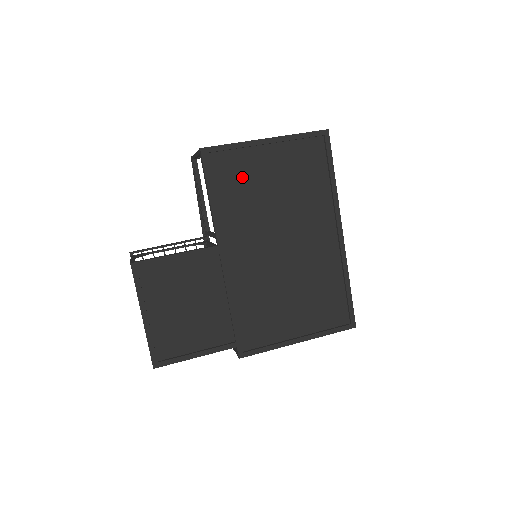
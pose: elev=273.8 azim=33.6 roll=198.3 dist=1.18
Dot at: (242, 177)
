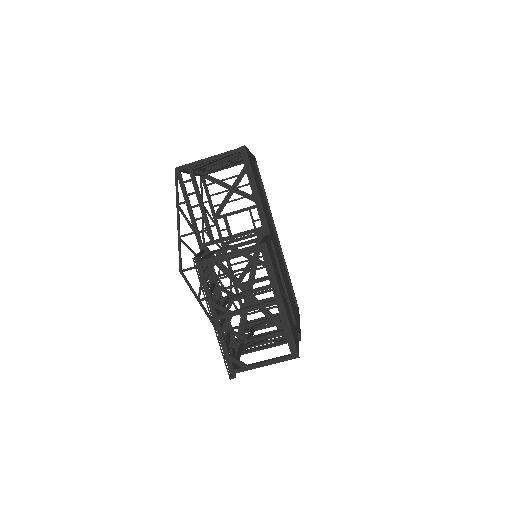
Dot at: occluded
